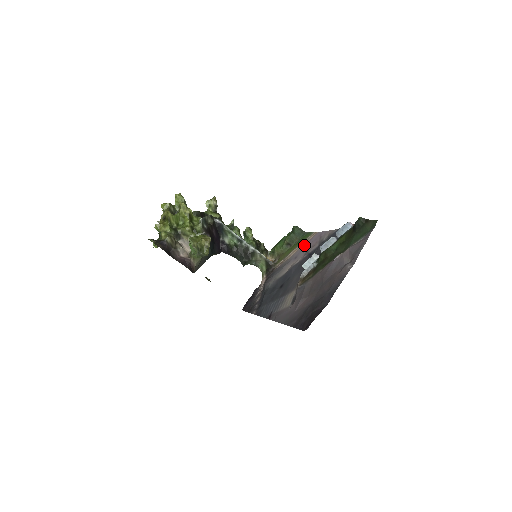
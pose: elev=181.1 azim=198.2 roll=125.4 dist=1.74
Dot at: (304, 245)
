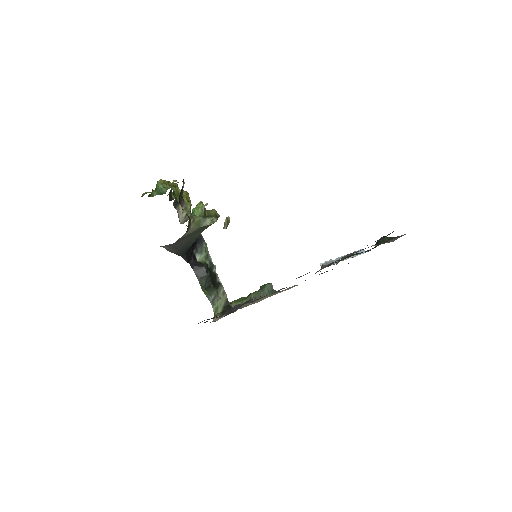
Dot at: occluded
